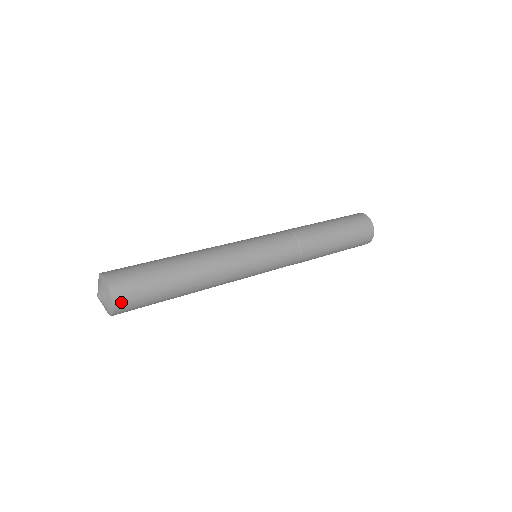
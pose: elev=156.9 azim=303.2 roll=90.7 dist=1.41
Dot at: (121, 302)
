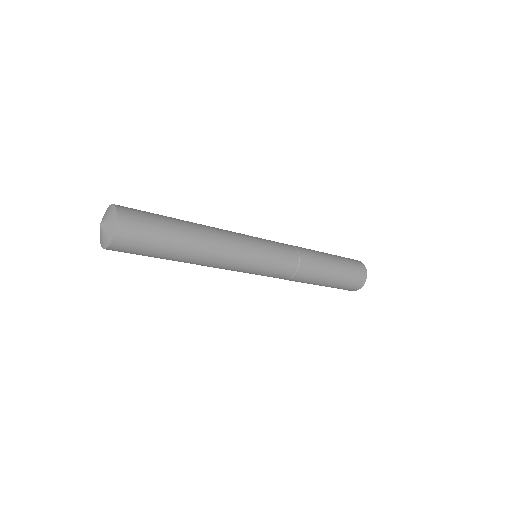
Dot at: (125, 219)
